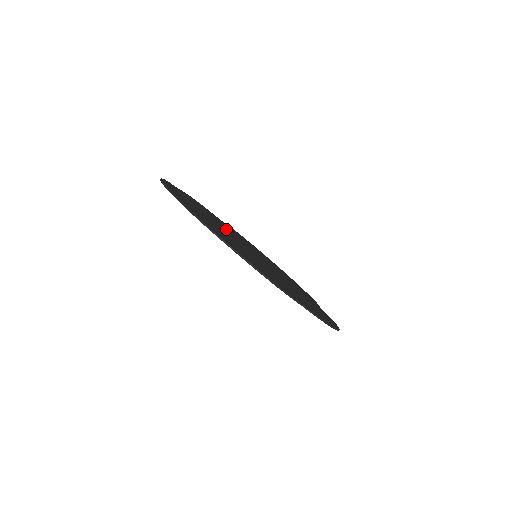
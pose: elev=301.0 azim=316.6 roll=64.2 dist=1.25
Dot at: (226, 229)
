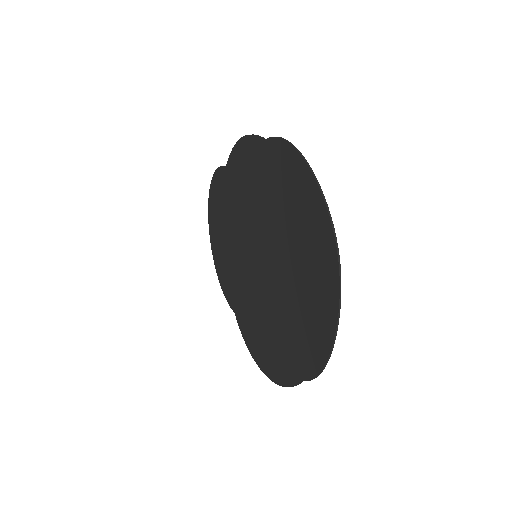
Dot at: (257, 210)
